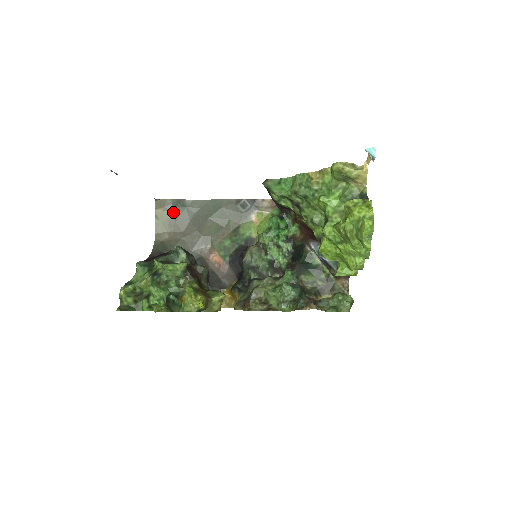
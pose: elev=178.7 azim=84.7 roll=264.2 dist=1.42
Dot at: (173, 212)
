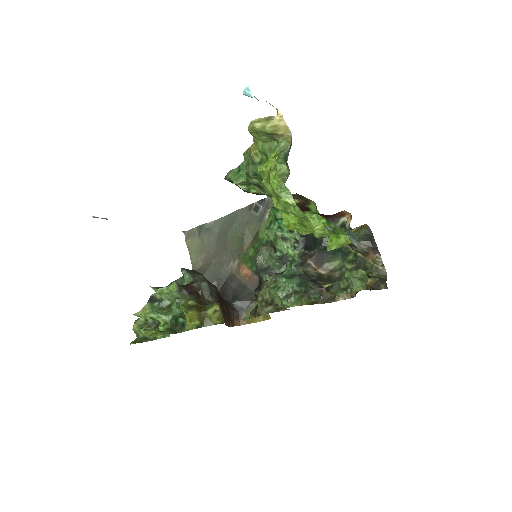
Dot at: (200, 238)
